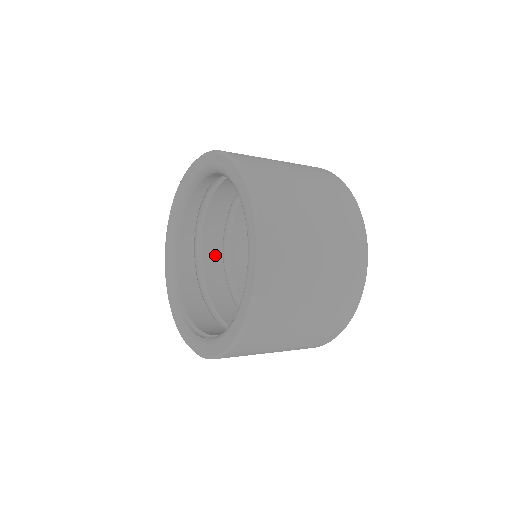
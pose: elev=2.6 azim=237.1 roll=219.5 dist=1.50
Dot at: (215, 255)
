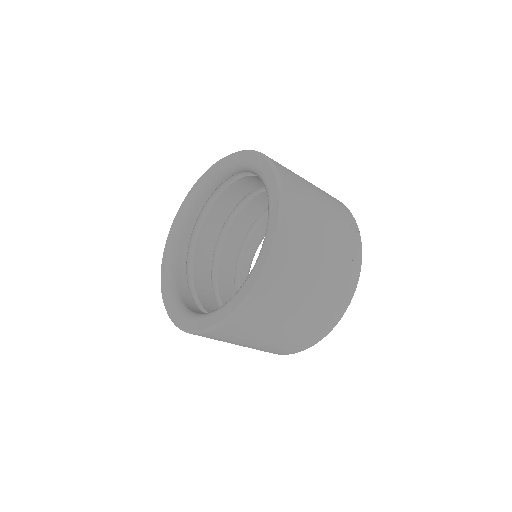
Dot at: occluded
